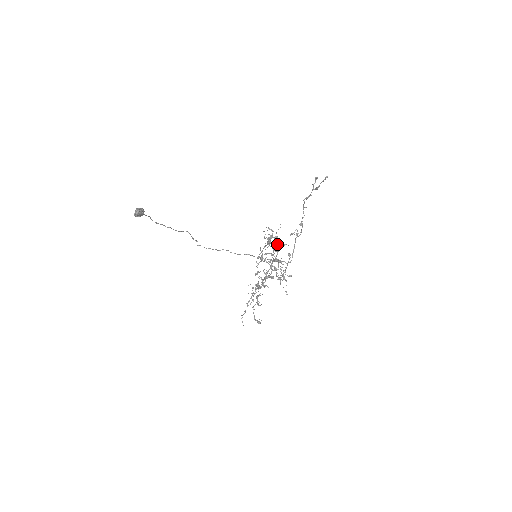
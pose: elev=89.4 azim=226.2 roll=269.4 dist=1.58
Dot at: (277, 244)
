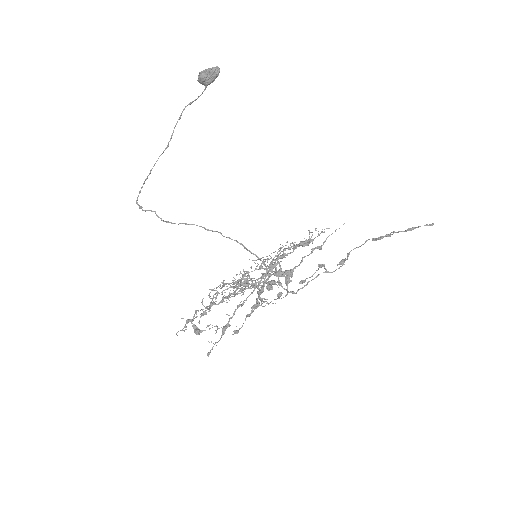
Dot at: occluded
